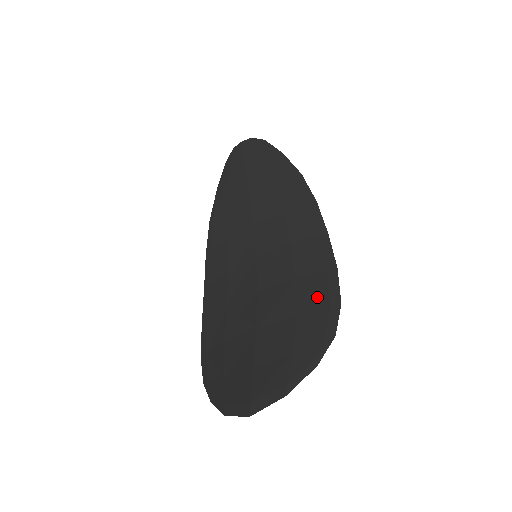
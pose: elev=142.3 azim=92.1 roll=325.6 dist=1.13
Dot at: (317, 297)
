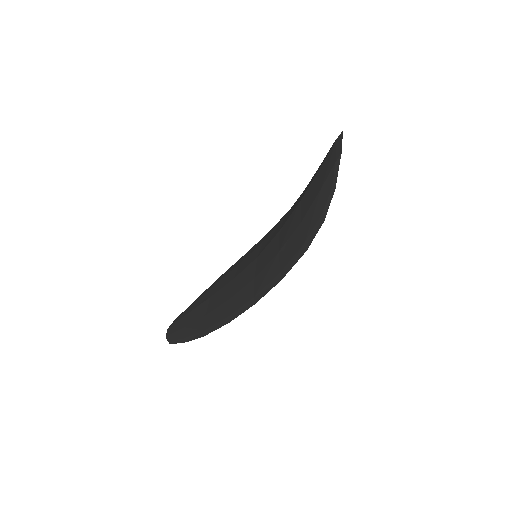
Dot at: occluded
